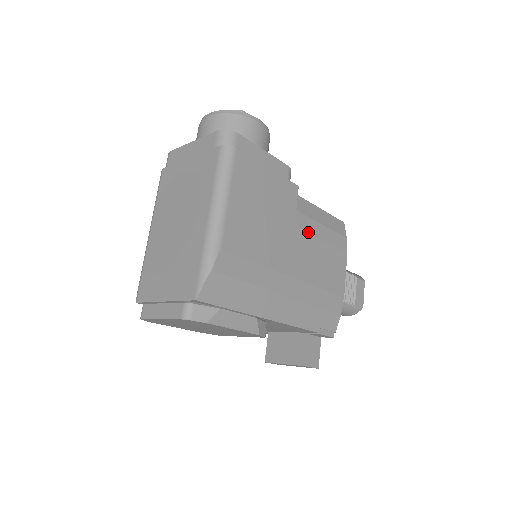
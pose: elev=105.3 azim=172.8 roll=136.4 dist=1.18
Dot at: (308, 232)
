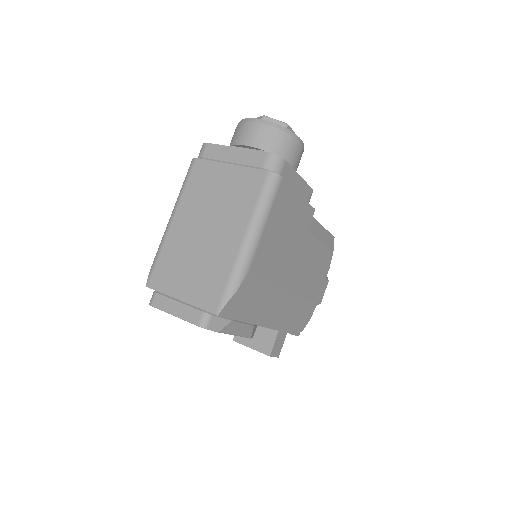
Dot at: (310, 251)
